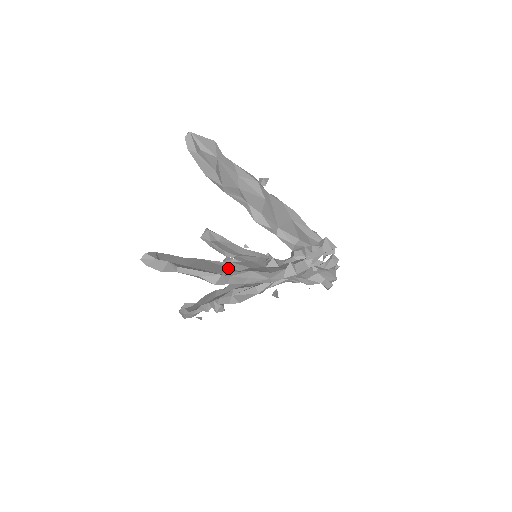
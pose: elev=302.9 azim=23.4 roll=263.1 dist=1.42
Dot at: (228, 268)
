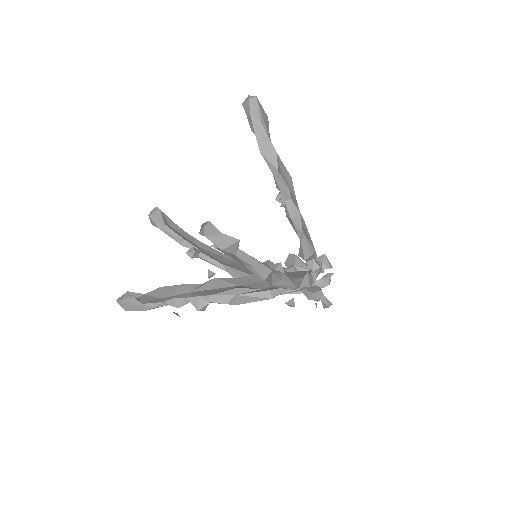
Dot at: occluded
